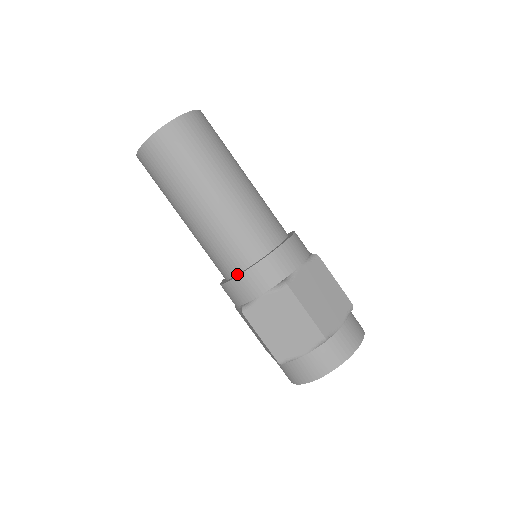
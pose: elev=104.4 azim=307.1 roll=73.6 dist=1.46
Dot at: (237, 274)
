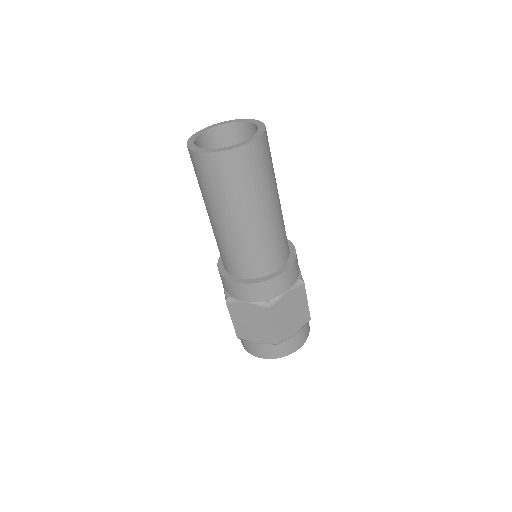
Dot at: (234, 276)
